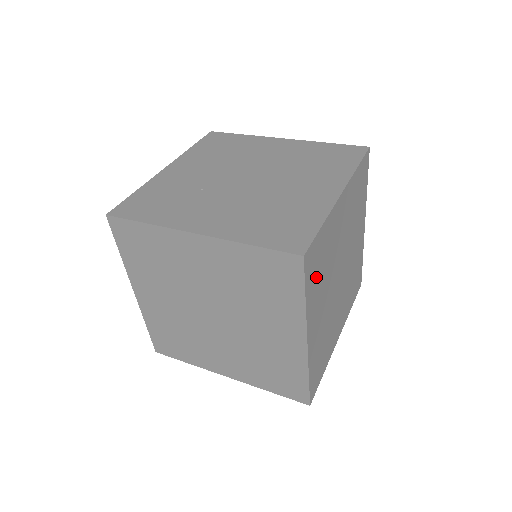
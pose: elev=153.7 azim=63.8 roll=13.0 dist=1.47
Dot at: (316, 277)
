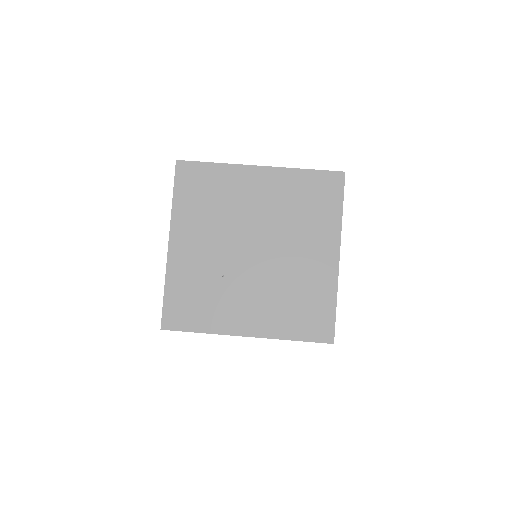
Dot at: occluded
